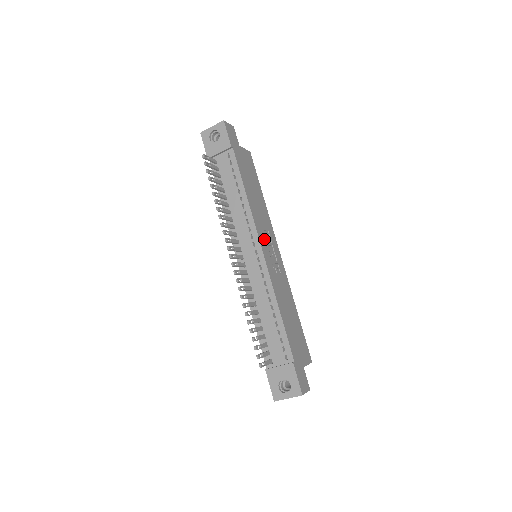
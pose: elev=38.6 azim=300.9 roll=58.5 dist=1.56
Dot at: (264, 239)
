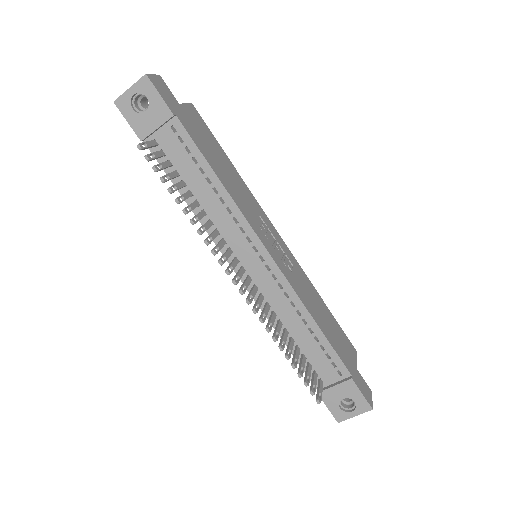
Dot at: (263, 234)
